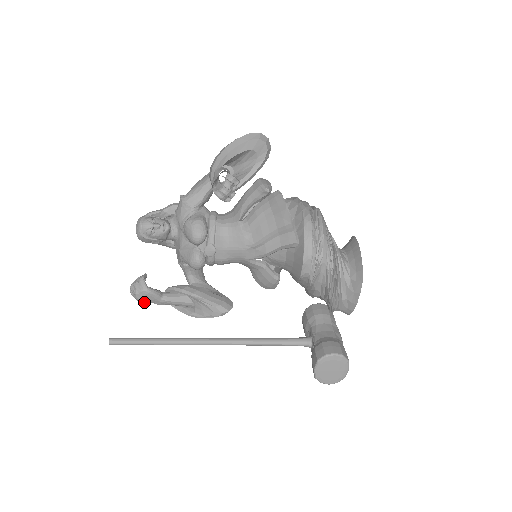
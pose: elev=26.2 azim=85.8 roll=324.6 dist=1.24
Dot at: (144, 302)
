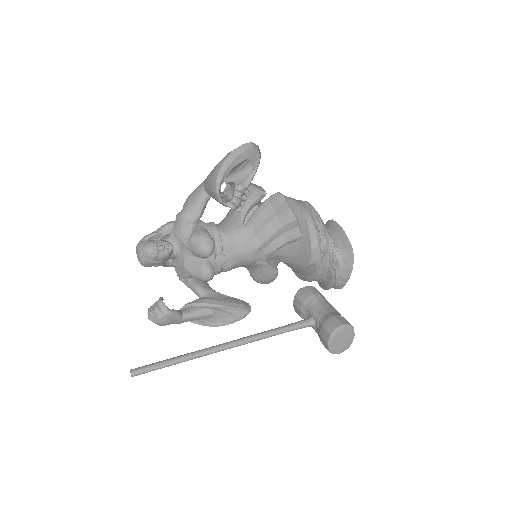
Dot at: occluded
